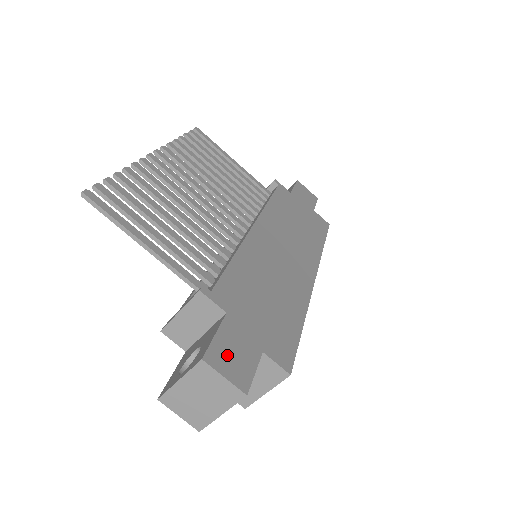
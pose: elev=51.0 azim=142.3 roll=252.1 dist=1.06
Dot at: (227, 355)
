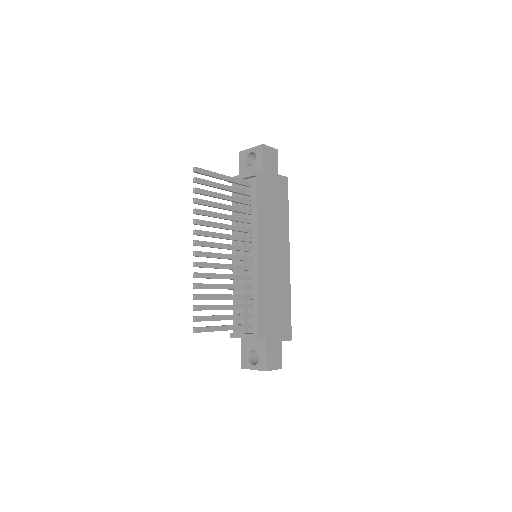
Dot at: (272, 359)
